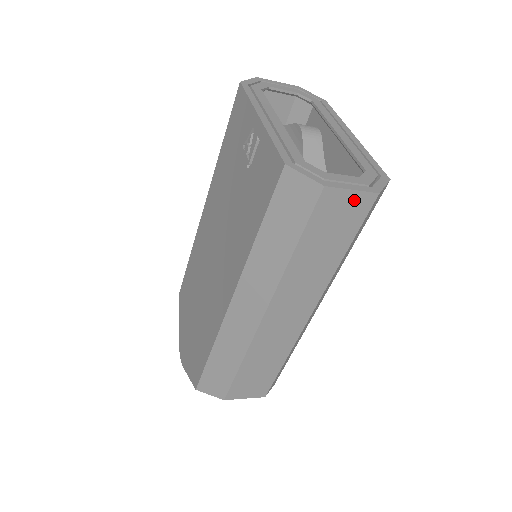
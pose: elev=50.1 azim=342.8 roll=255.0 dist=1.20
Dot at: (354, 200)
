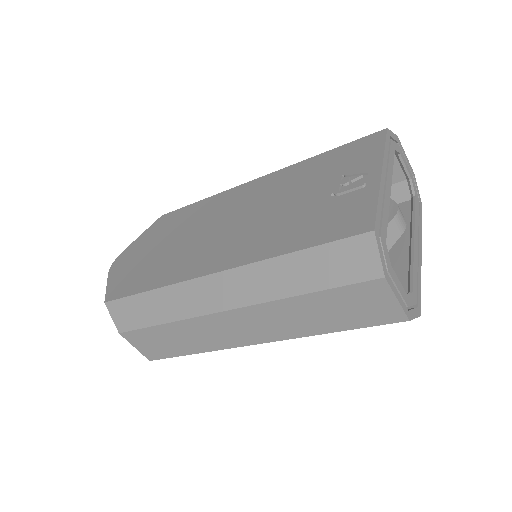
Dot at: (389, 307)
